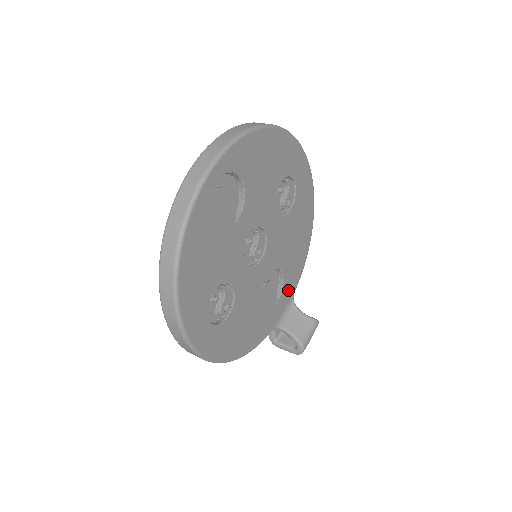
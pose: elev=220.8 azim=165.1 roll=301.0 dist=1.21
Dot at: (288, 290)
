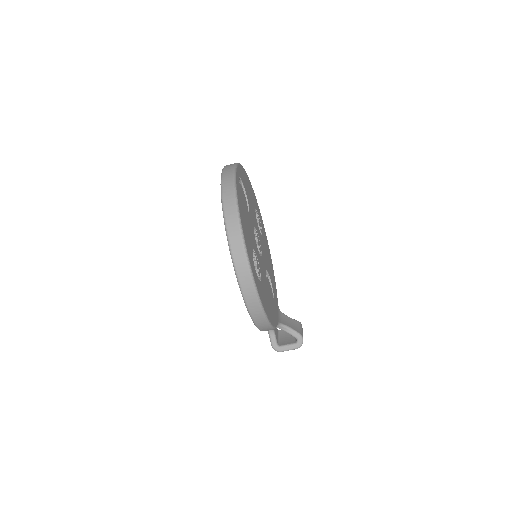
Dot at: (275, 298)
